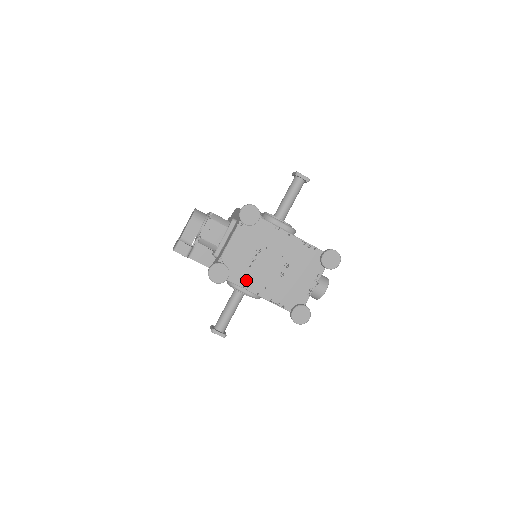
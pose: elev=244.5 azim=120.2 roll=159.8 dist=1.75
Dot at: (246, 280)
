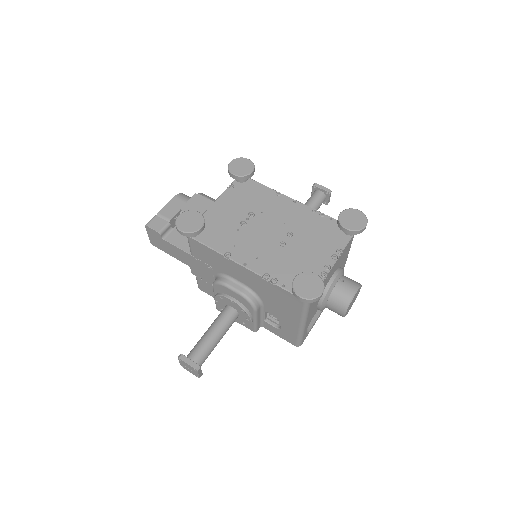
Dot at: (230, 246)
